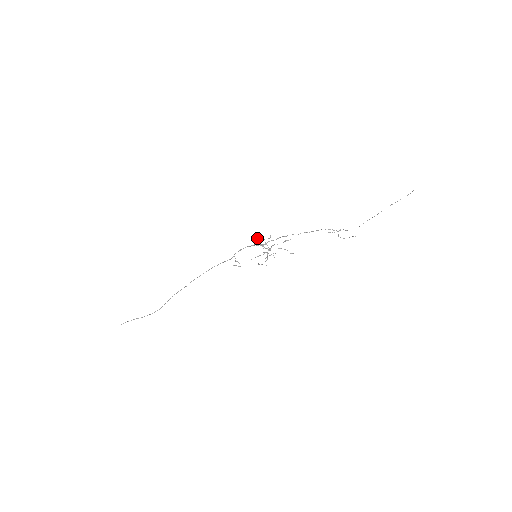
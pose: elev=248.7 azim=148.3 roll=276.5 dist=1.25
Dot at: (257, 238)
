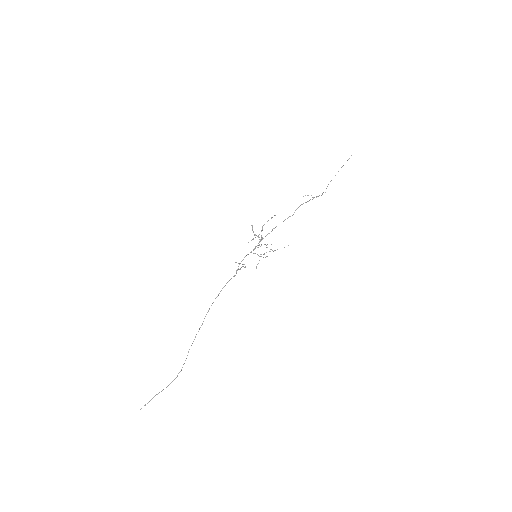
Dot at: occluded
